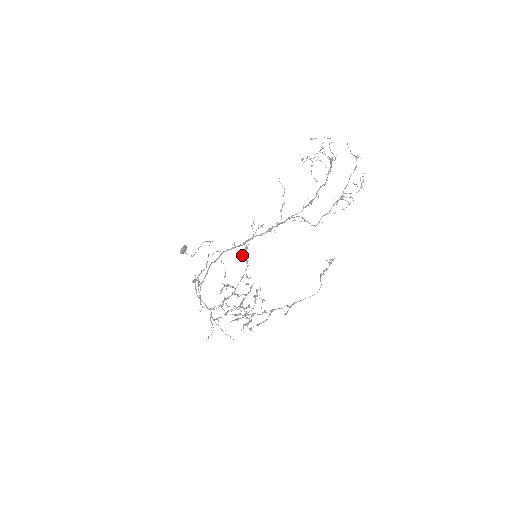
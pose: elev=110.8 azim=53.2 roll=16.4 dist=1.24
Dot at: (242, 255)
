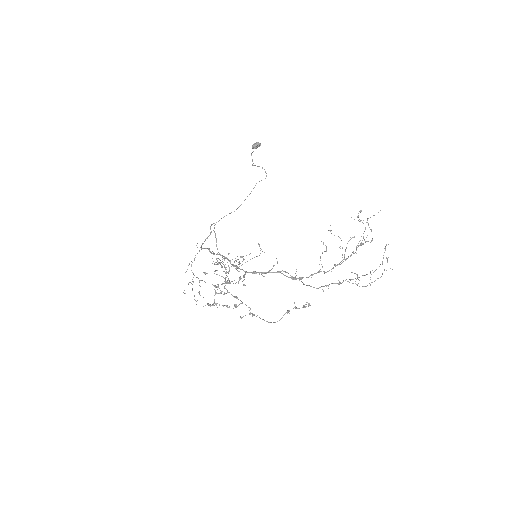
Dot at: (234, 261)
